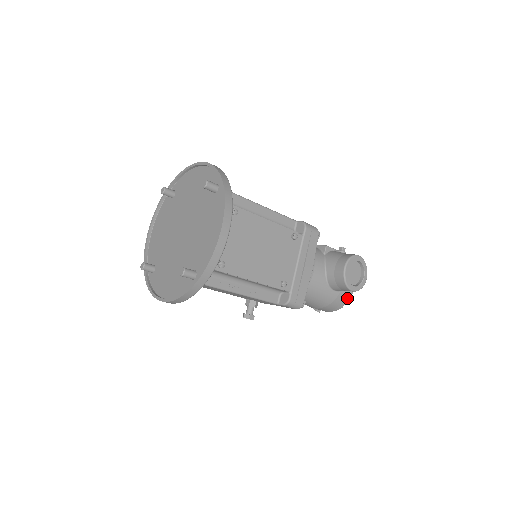
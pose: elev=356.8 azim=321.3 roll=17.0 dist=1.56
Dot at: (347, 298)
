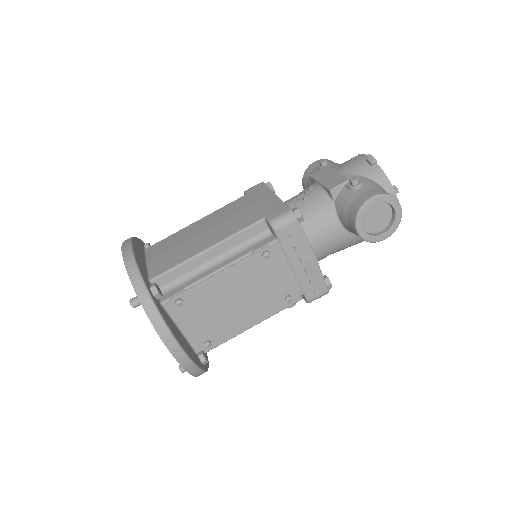
Dot at: occluded
